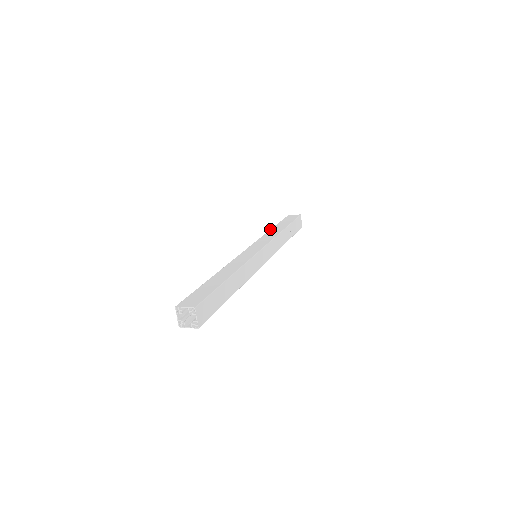
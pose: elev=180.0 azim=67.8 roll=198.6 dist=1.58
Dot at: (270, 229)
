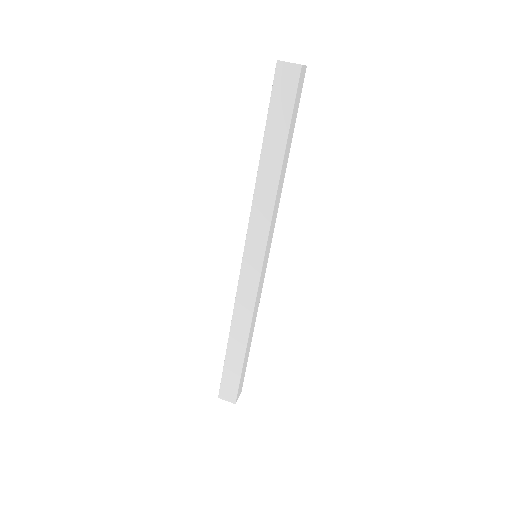
Dot at: (258, 168)
